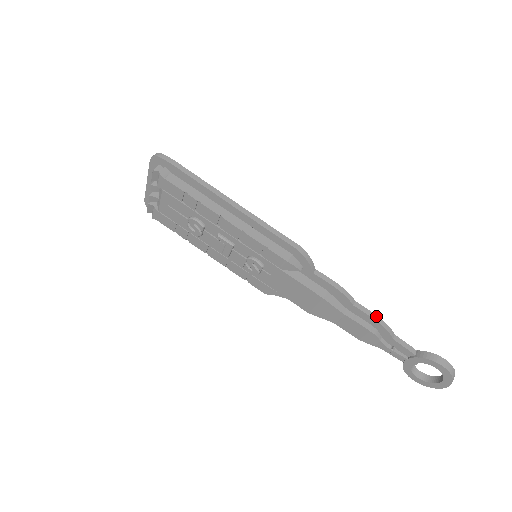
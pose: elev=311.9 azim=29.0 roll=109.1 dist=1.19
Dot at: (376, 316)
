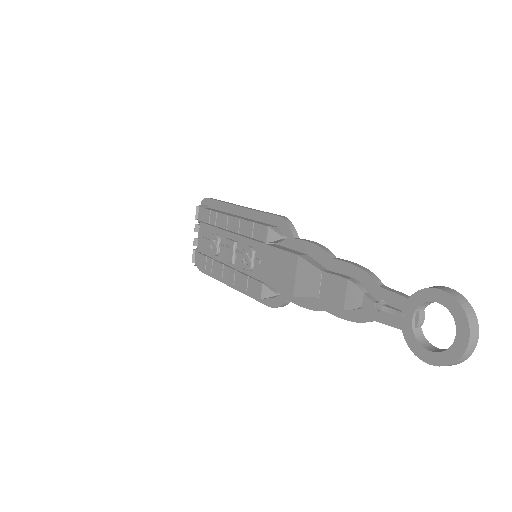
Dot at: (357, 264)
